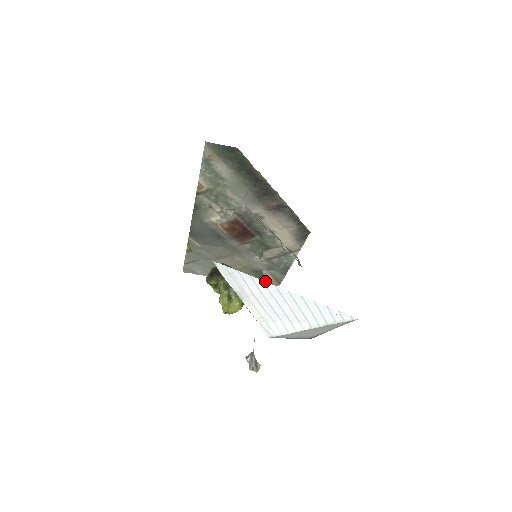
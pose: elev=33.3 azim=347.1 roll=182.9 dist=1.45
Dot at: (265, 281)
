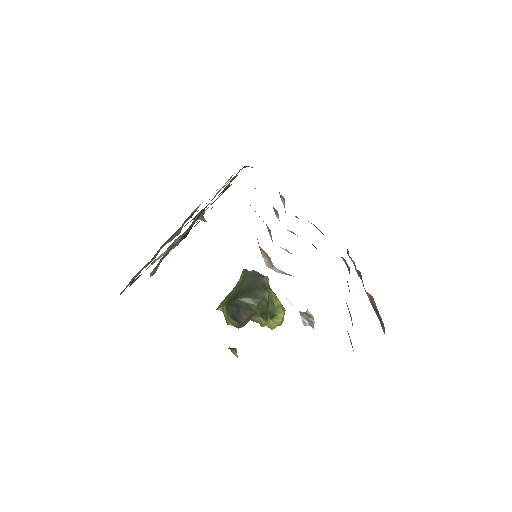
Dot at: occluded
